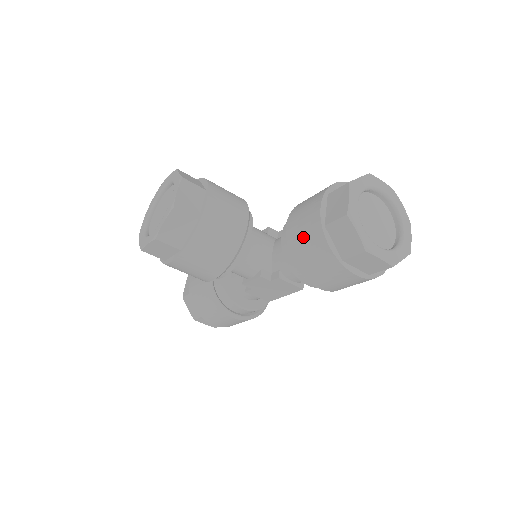
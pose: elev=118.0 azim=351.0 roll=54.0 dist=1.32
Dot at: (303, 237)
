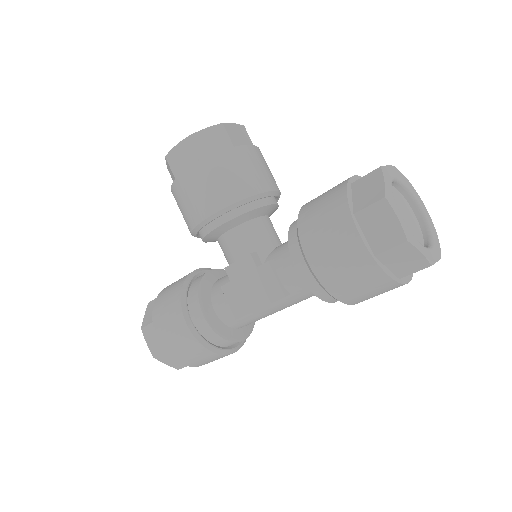
Dot at: (322, 196)
